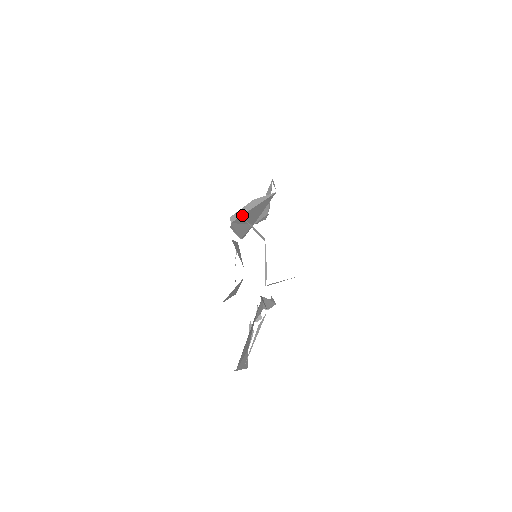
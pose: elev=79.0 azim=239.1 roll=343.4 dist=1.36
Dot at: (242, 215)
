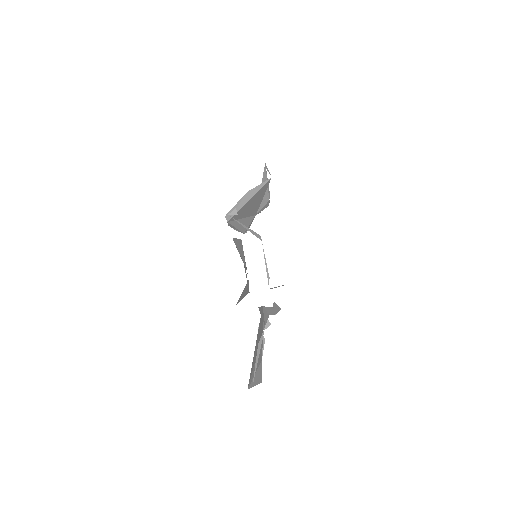
Dot at: (238, 211)
